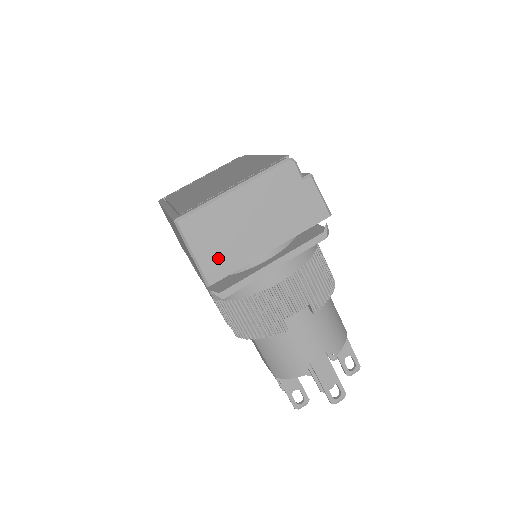
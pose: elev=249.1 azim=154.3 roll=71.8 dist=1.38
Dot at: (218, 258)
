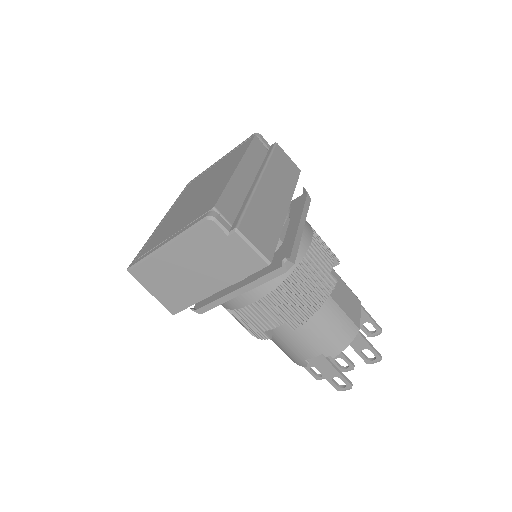
Dot at: (172, 297)
